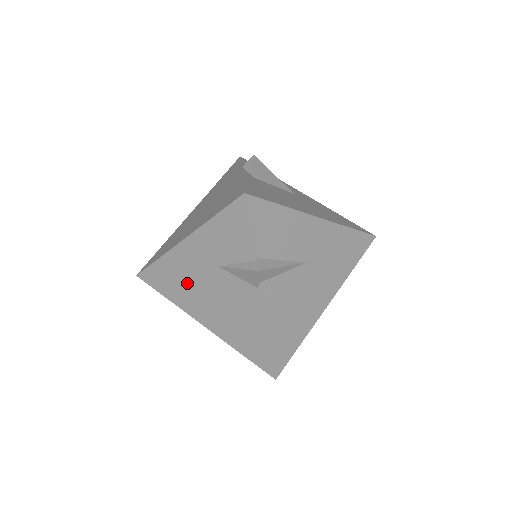
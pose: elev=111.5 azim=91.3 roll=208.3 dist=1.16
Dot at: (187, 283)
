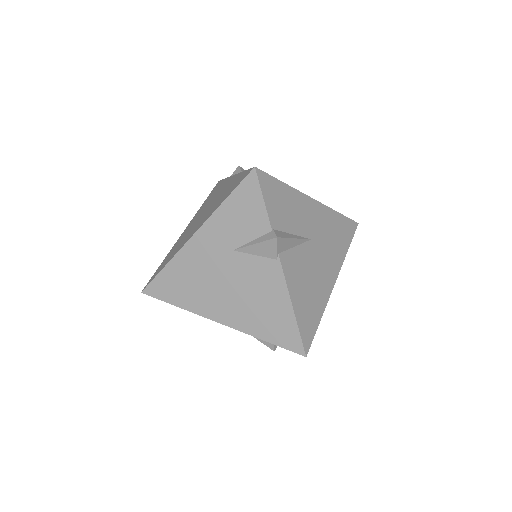
Dot at: (200, 281)
